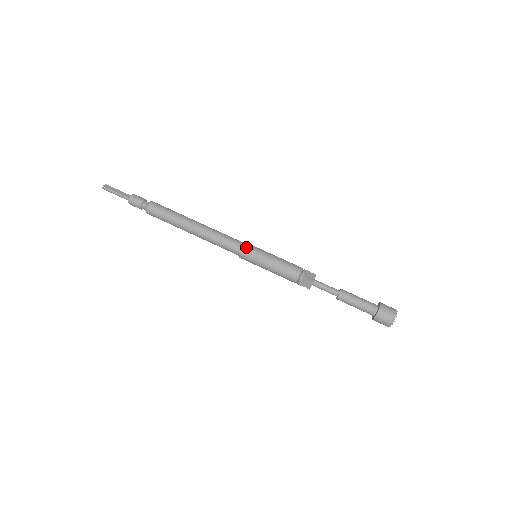
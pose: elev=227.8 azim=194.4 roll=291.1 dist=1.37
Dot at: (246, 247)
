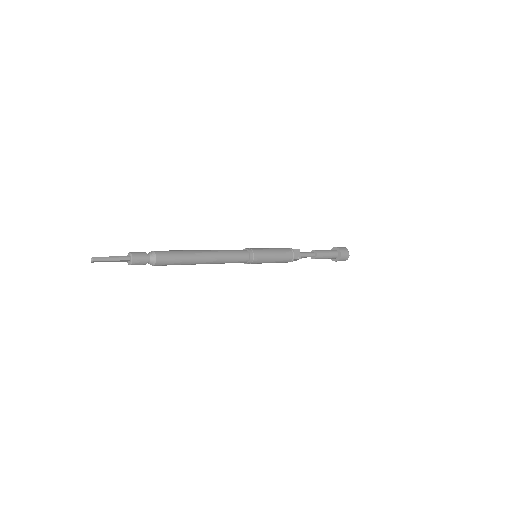
Dot at: (248, 248)
